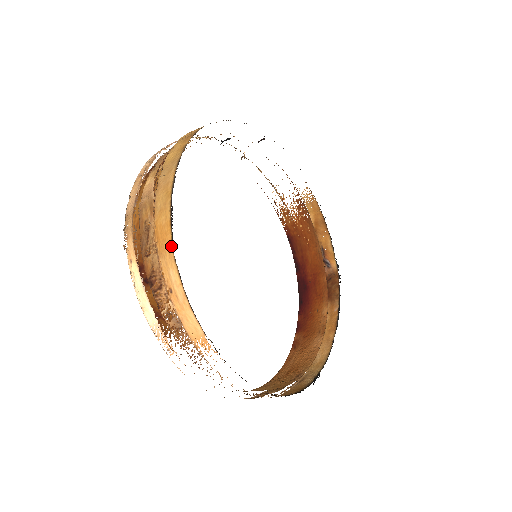
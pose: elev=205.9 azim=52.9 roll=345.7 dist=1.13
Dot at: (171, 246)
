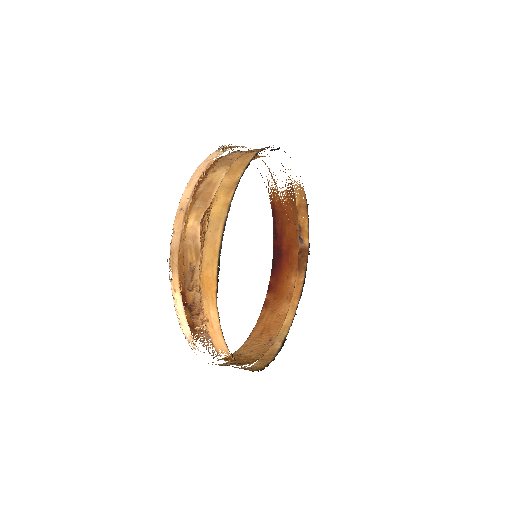
Dot at: (215, 296)
